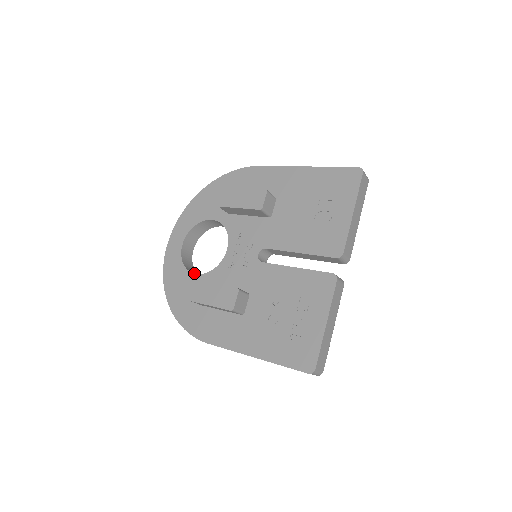
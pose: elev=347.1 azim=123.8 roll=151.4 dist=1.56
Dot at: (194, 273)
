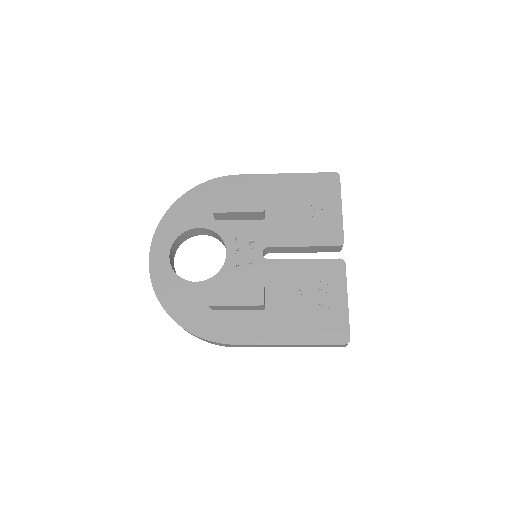
Dot at: occluded
